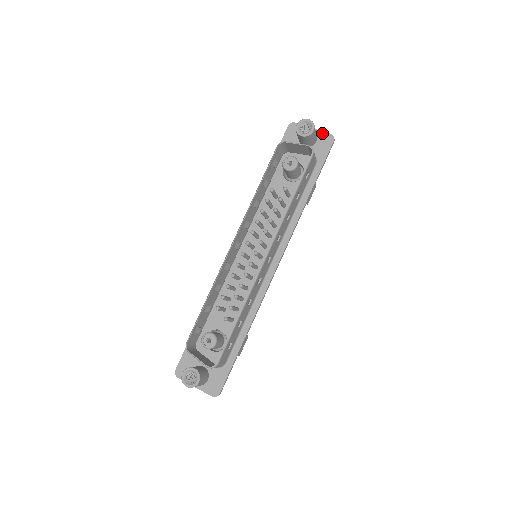
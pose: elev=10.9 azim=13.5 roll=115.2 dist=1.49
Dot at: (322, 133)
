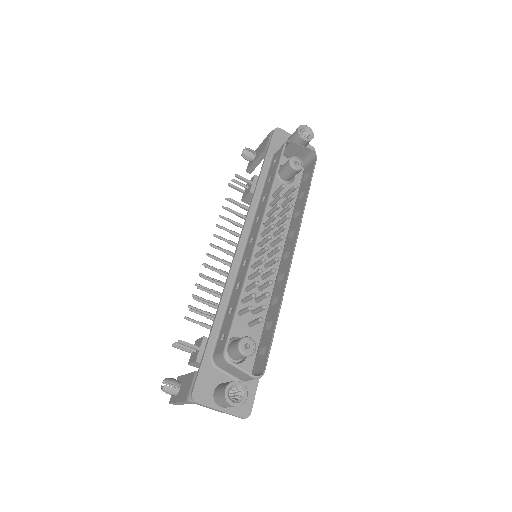
Dot at: occluded
